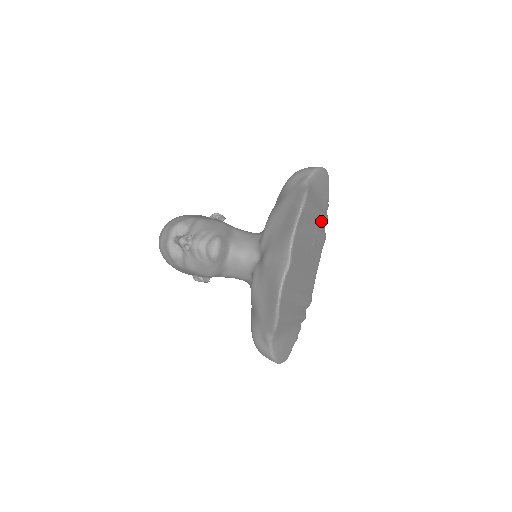
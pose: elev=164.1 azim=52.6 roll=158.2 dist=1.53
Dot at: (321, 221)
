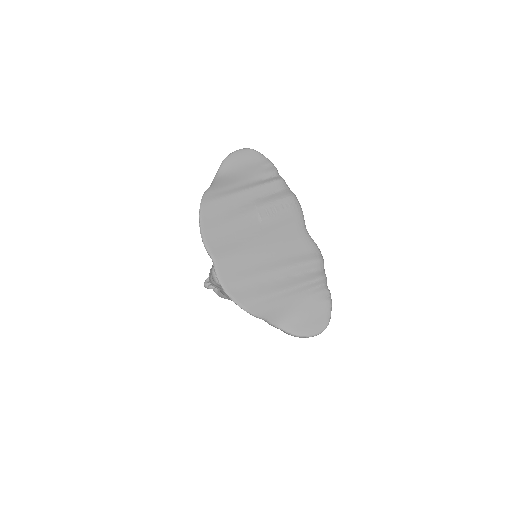
Dot at: (264, 191)
